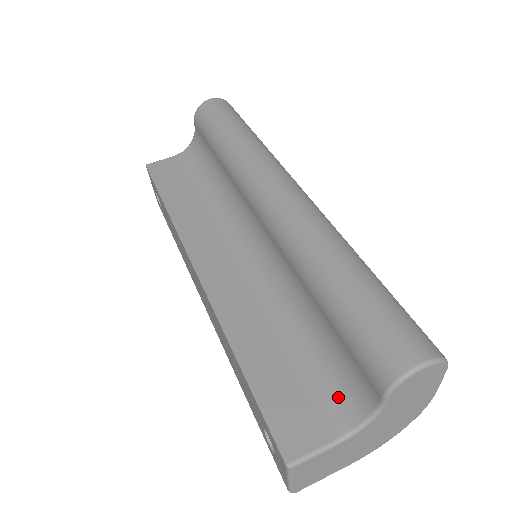
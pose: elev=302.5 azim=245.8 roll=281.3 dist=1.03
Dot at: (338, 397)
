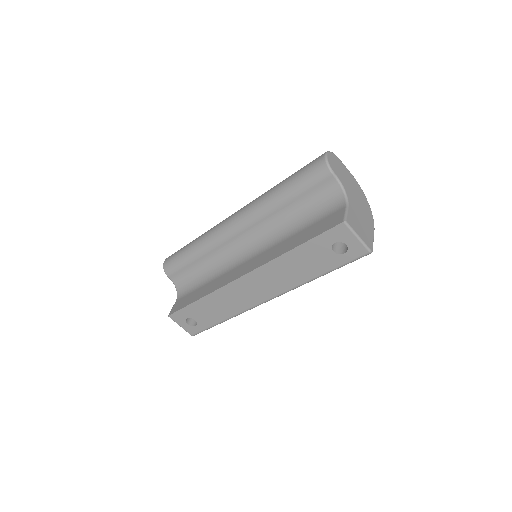
Dot at: (331, 205)
